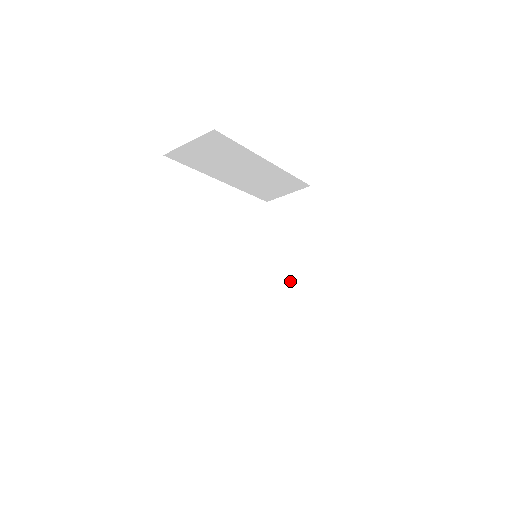
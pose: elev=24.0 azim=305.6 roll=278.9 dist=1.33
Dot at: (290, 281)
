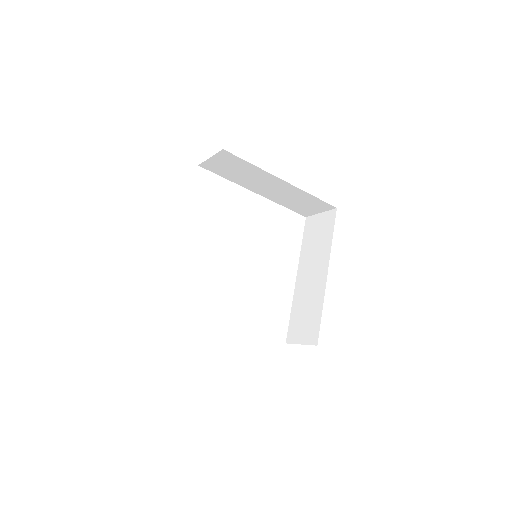
Dot at: (302, 288)
